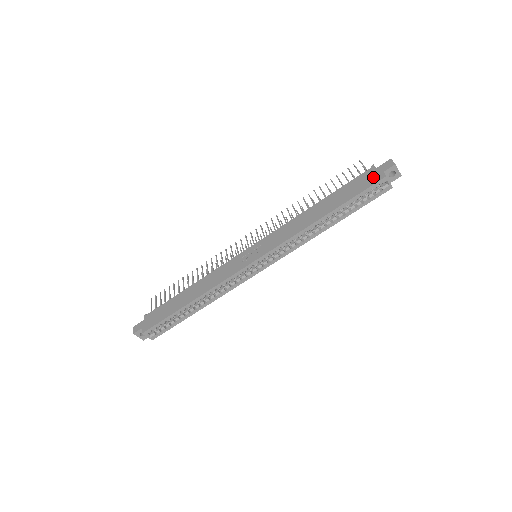
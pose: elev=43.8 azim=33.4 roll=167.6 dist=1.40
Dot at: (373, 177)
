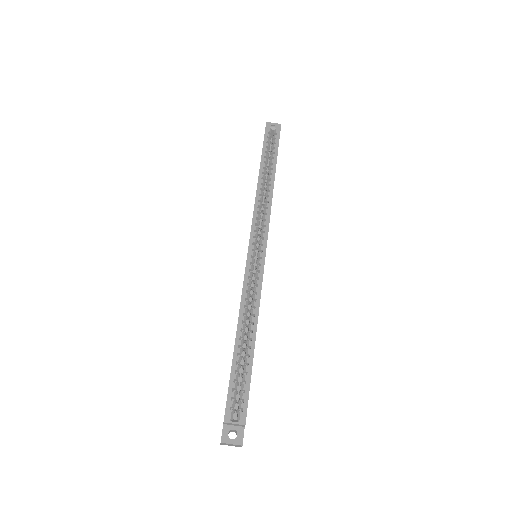
Dot at: occluded
